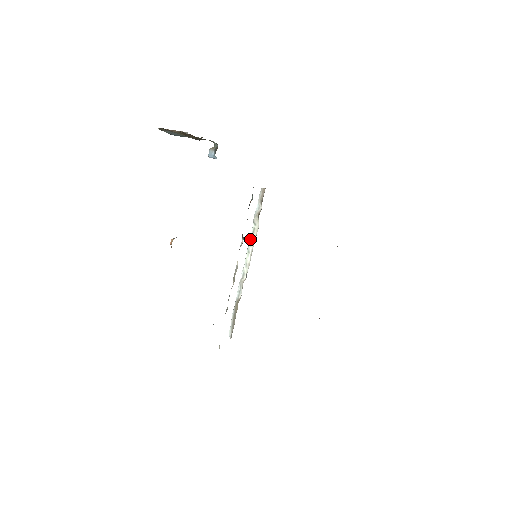
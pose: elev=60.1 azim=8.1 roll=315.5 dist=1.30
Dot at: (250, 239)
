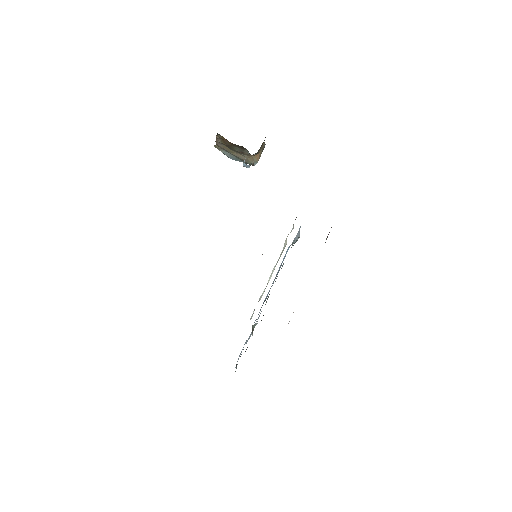
Dot at: (277, 261)
